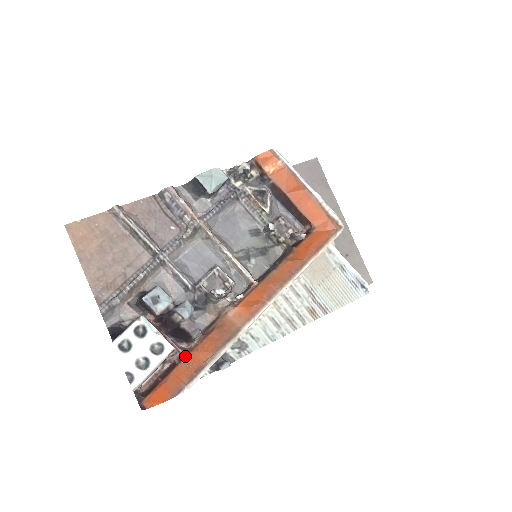
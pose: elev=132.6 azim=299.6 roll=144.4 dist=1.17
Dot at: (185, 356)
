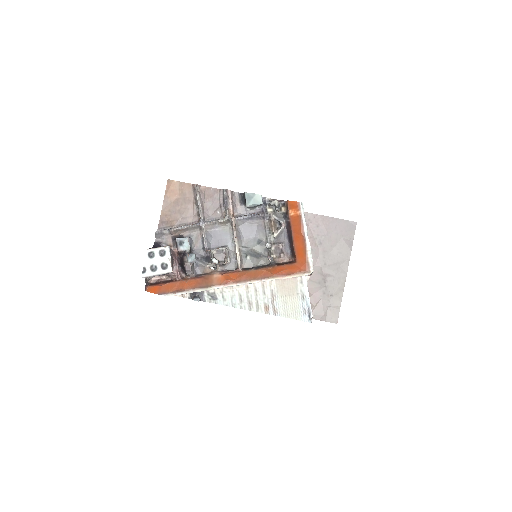
Dot at: (179, 280)
